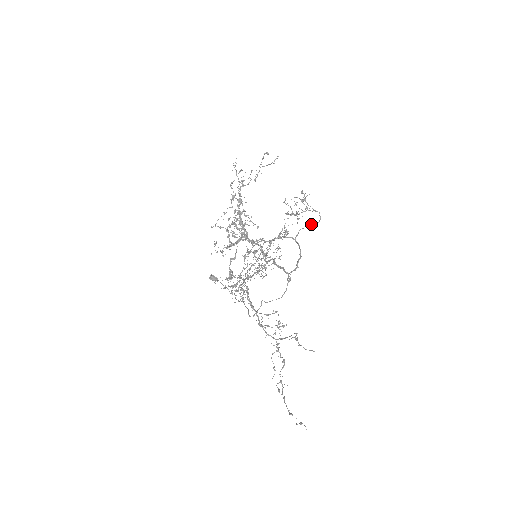
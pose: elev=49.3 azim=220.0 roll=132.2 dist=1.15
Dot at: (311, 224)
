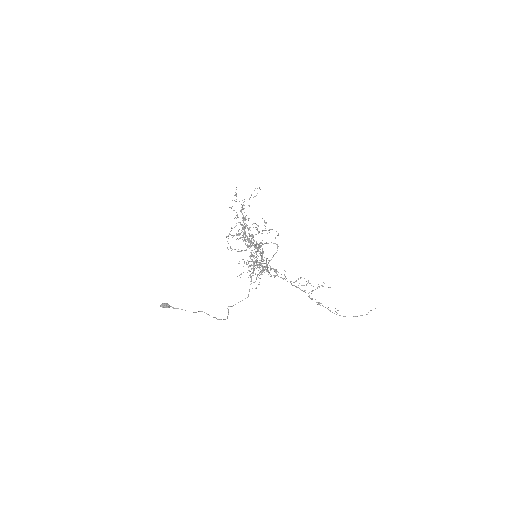
Dot at: (277, 235)
